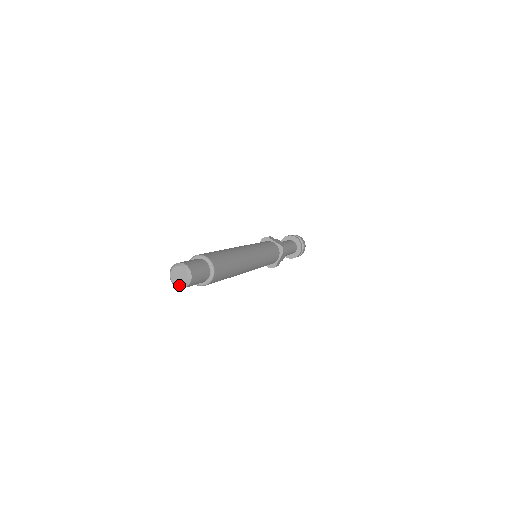
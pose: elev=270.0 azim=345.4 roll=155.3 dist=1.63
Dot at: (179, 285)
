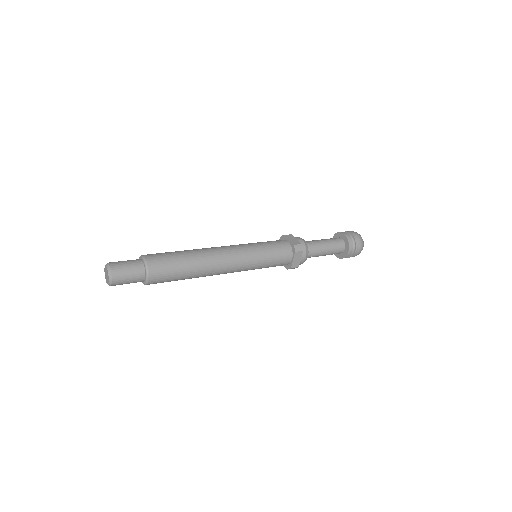
Dot at: (107, 283)
